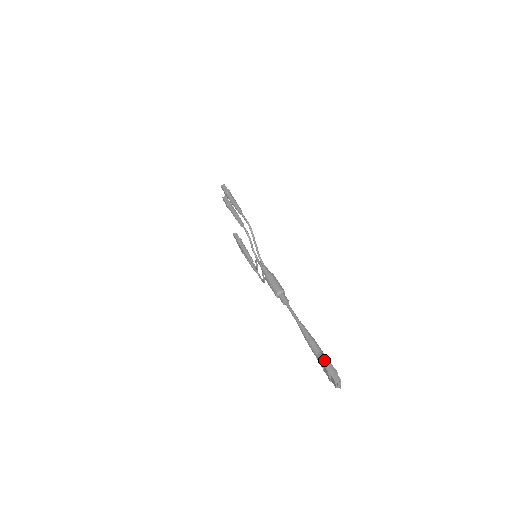
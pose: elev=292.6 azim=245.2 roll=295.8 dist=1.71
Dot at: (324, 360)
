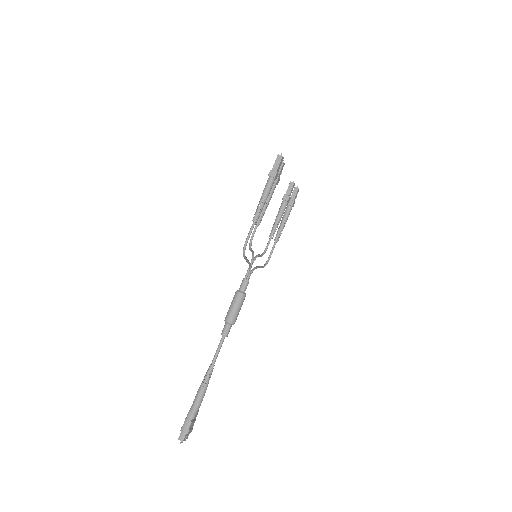
Dot at: (189, 417)
